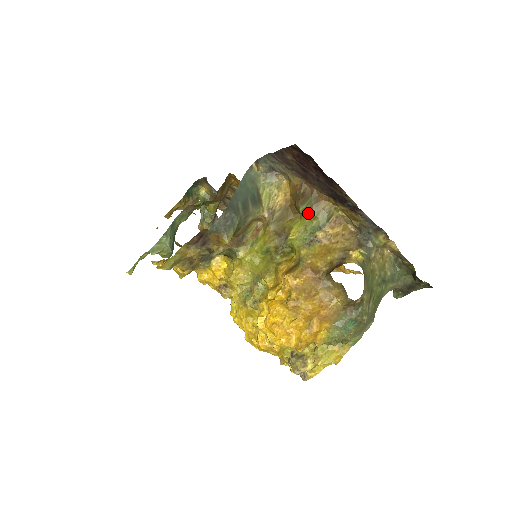
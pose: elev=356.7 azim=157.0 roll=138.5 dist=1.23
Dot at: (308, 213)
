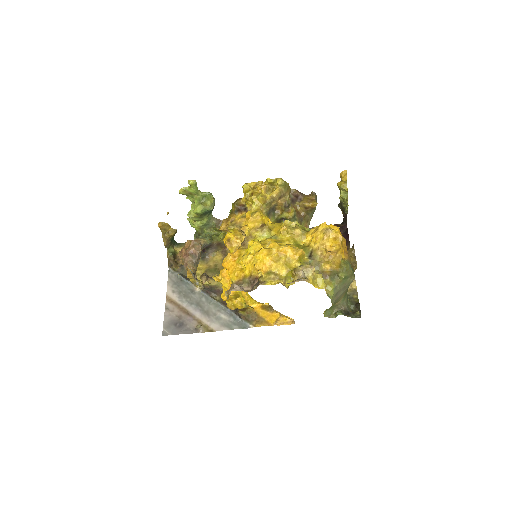
Dot at: occluded
